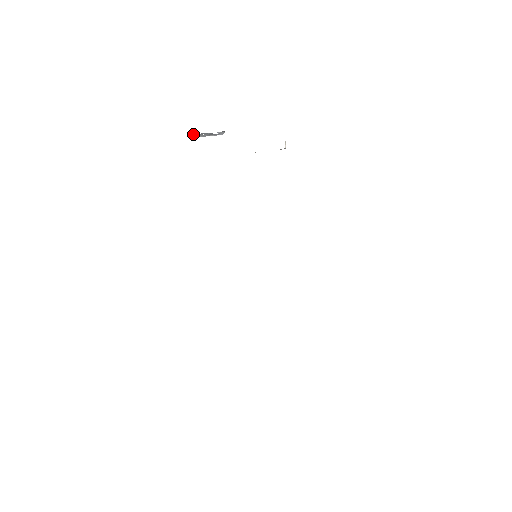
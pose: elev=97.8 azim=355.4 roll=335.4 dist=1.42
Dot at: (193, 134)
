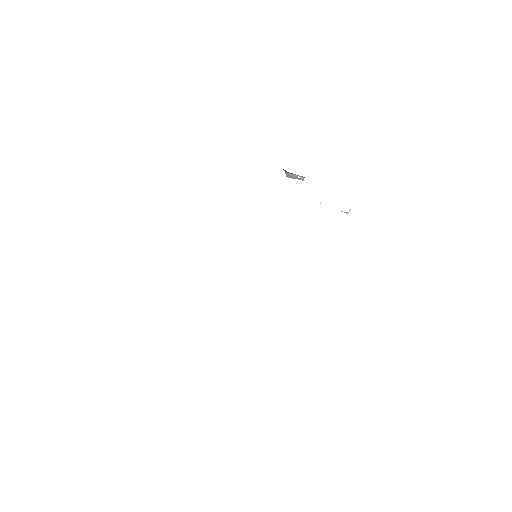
Dot at: (287, 173)
